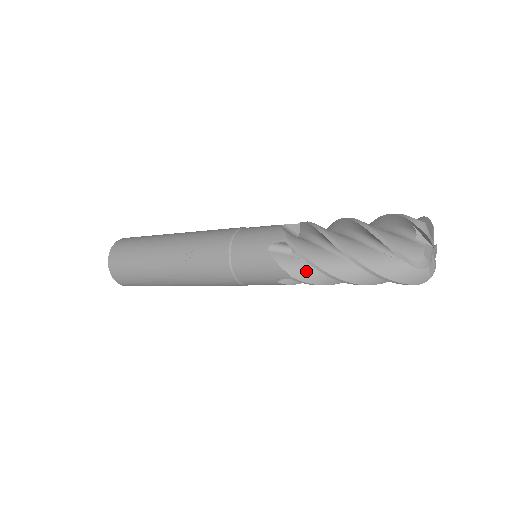
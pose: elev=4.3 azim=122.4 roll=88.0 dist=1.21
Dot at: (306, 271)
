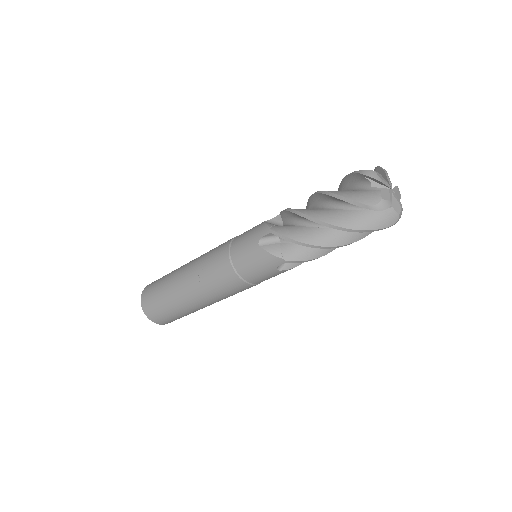
Dot at: (296, 251)
